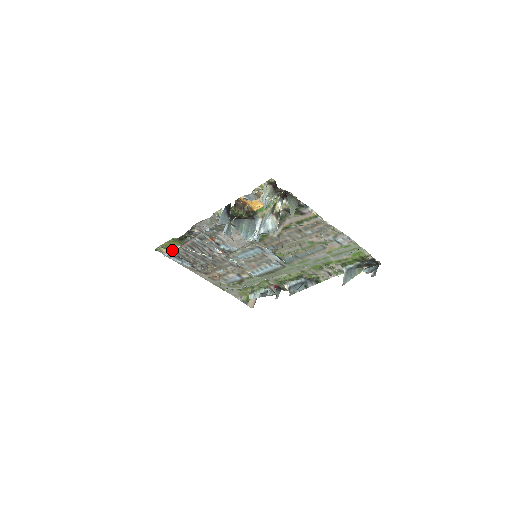
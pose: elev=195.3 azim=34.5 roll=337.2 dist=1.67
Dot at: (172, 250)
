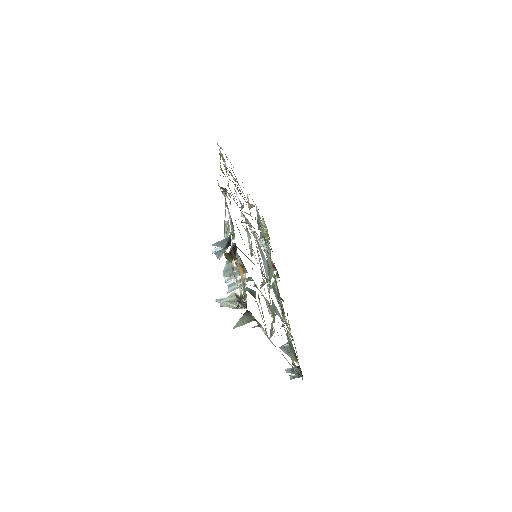
Dot at: occluded
